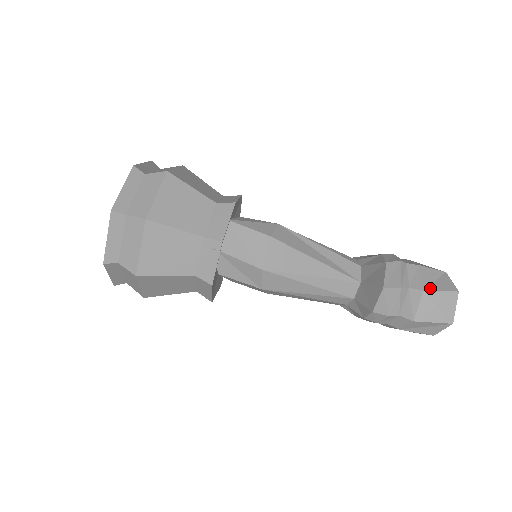
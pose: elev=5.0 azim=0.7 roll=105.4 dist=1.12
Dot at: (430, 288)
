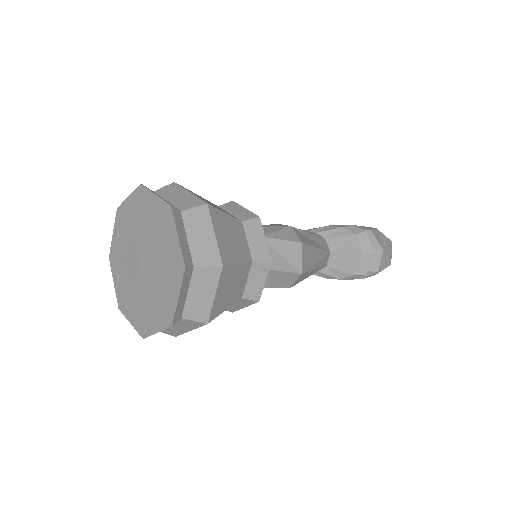
Dot at: (383, 246)
